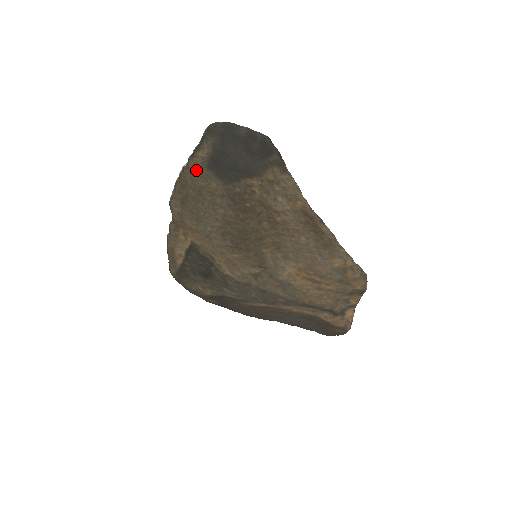
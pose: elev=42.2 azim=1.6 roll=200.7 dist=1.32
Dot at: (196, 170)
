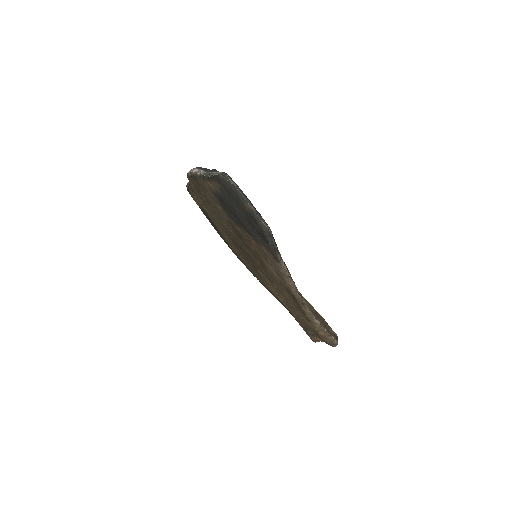
Dot at: (205, 187)
